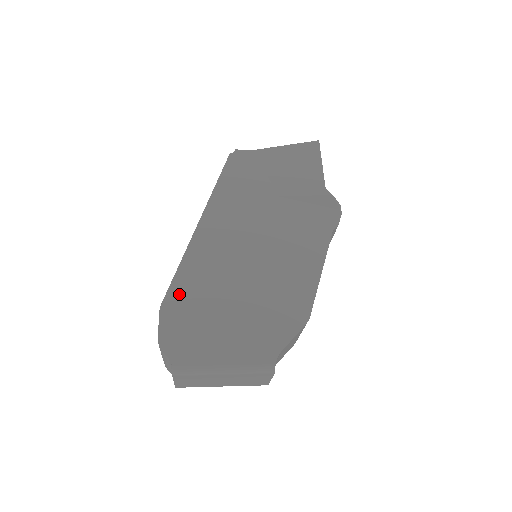
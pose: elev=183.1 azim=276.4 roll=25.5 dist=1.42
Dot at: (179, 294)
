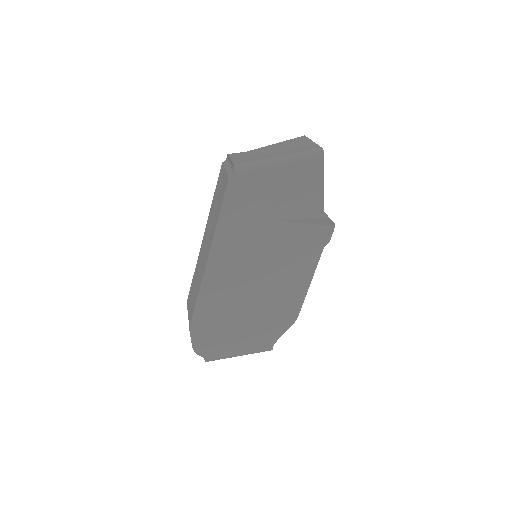
Dot at: (202, 318)
